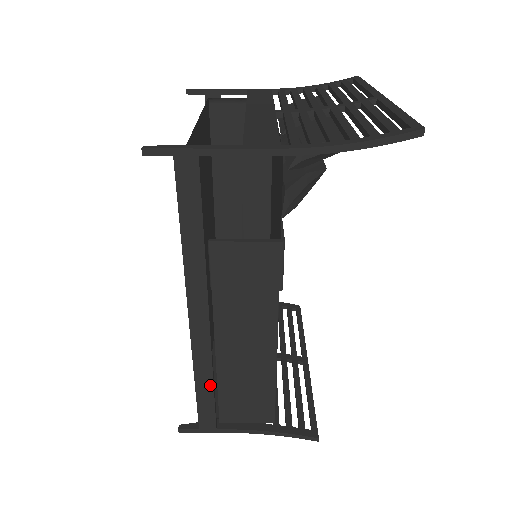
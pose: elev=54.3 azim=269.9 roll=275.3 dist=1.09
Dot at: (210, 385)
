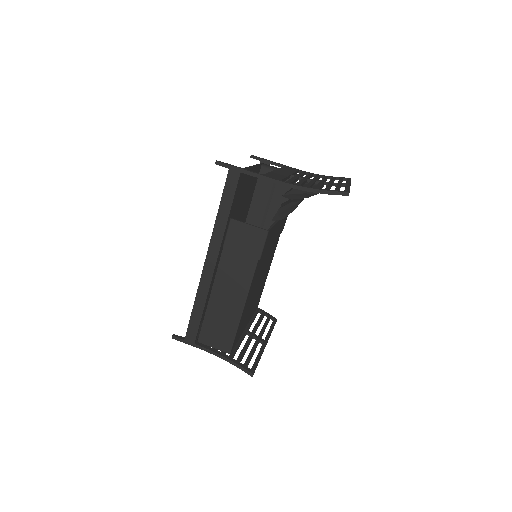
Dot at: (202, 309)
